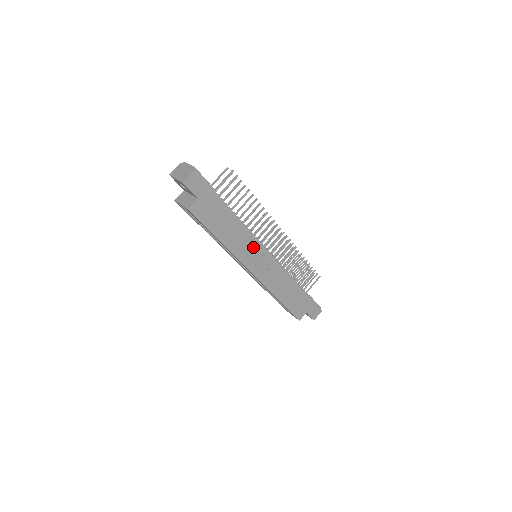
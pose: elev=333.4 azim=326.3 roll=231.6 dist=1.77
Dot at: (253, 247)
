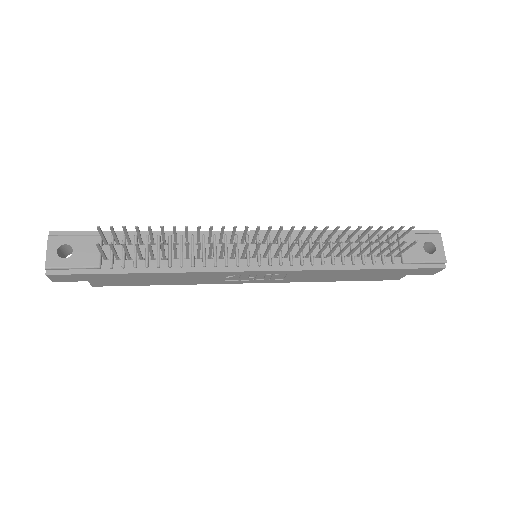
Dot at: (223, 275)
